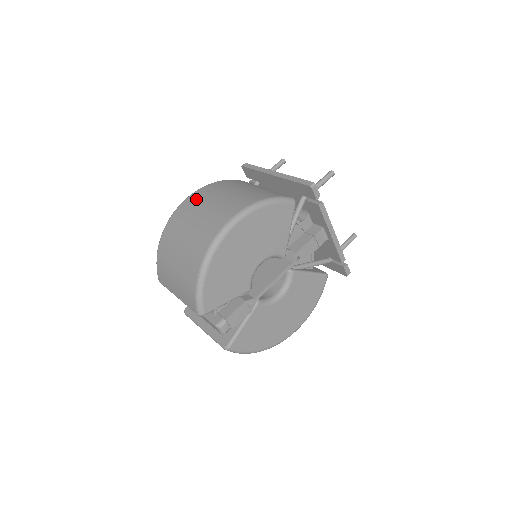
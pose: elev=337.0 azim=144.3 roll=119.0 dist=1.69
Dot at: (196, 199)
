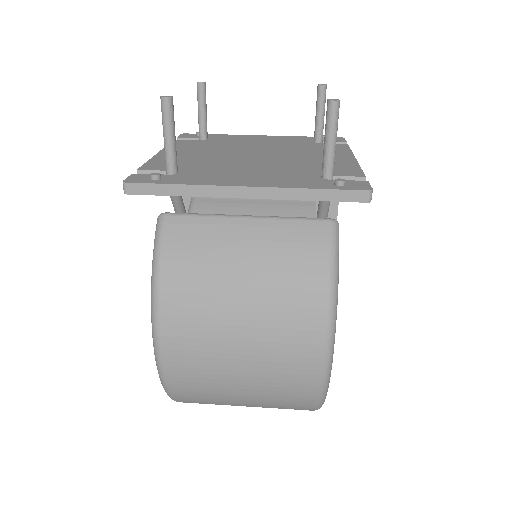
Dot at: (189, 352)
